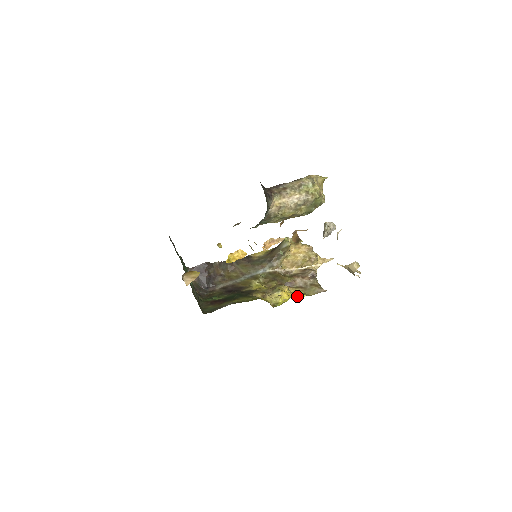
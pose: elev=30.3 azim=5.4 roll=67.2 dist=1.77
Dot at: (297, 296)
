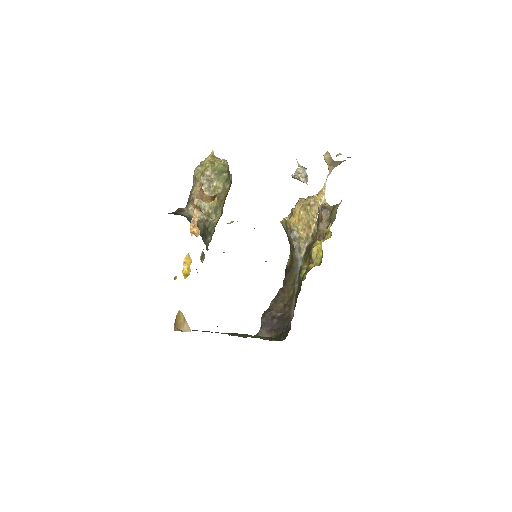
Dot at: occluded
